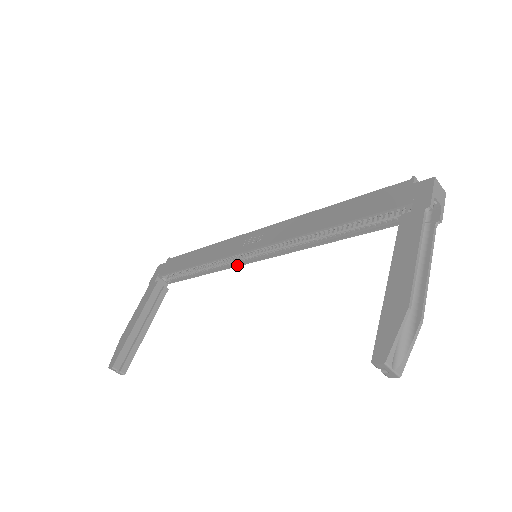
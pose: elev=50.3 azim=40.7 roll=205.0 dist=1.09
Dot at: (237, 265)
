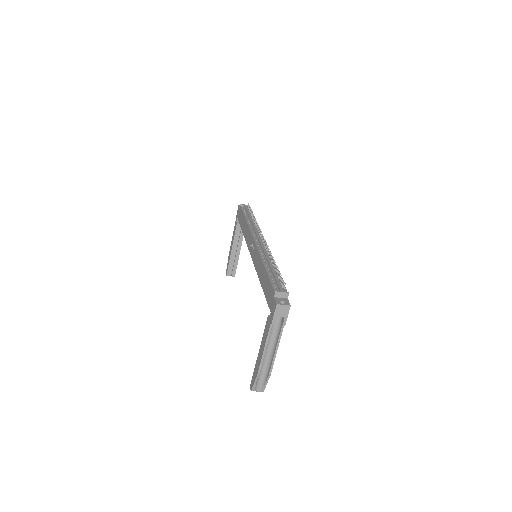
Dot at: occluded
